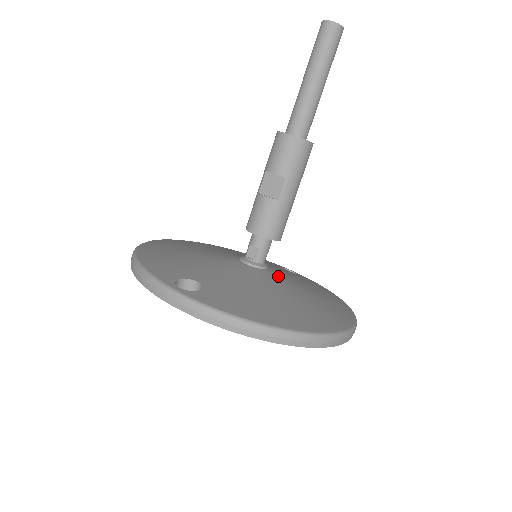
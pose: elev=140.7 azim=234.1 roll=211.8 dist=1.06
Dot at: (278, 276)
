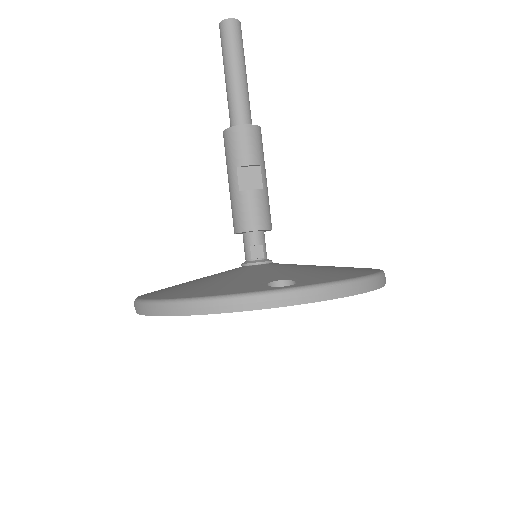
Dot at: occluded
